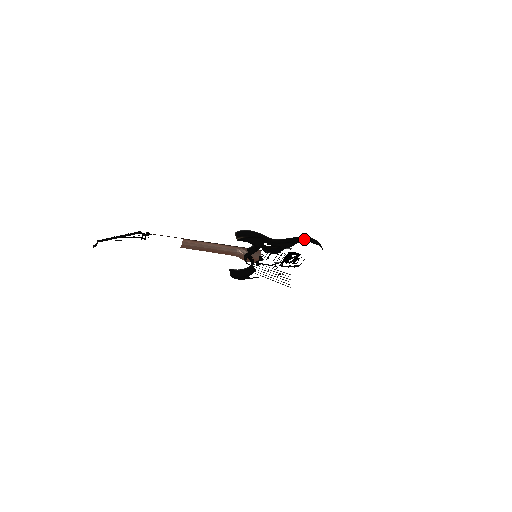
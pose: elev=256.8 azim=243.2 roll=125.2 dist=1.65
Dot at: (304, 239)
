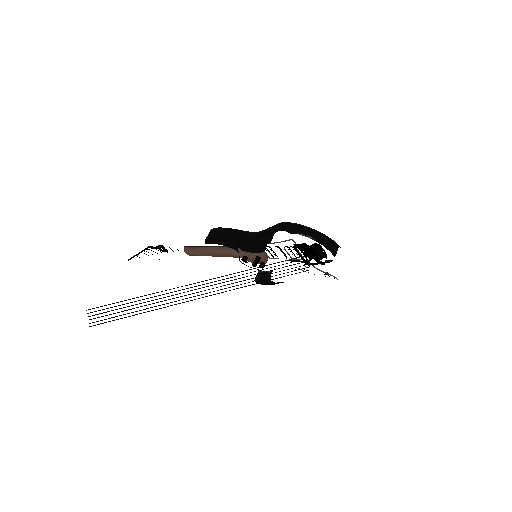
Dot at: (279, 227)
